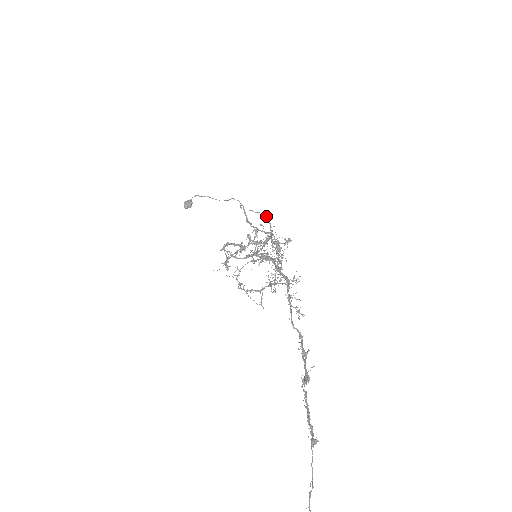
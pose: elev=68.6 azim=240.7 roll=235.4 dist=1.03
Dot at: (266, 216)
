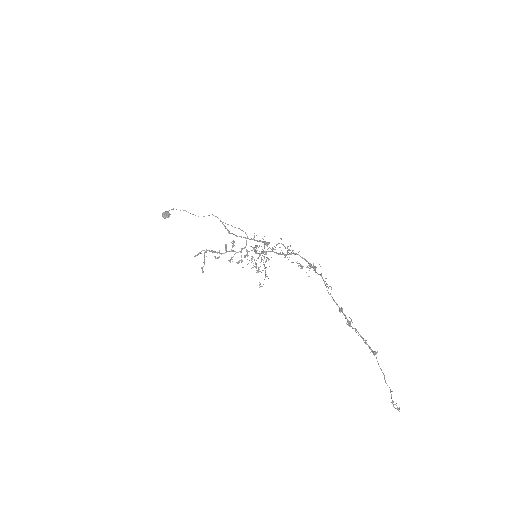
Dot at: occluded
